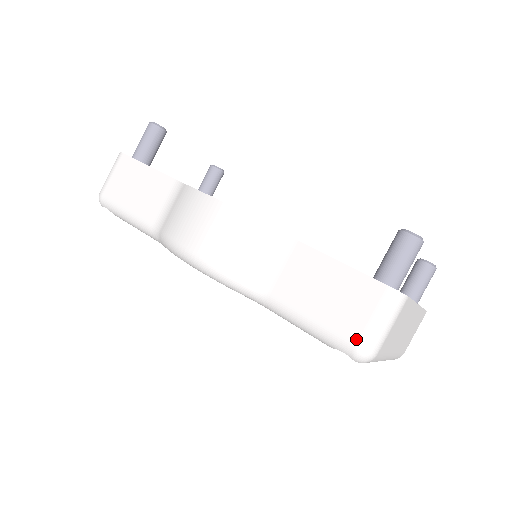
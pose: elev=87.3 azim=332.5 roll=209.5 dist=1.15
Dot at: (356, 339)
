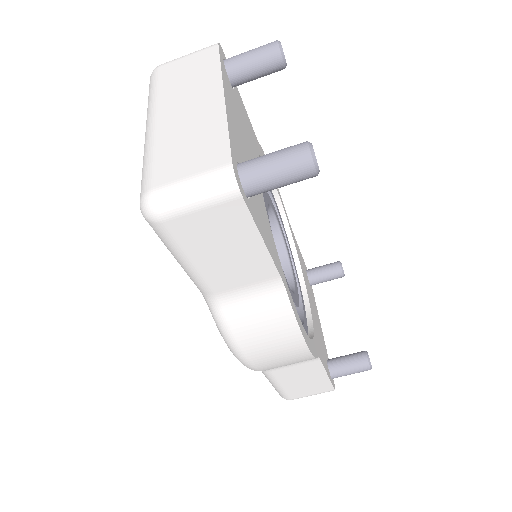
Dot at: (294, 398)
